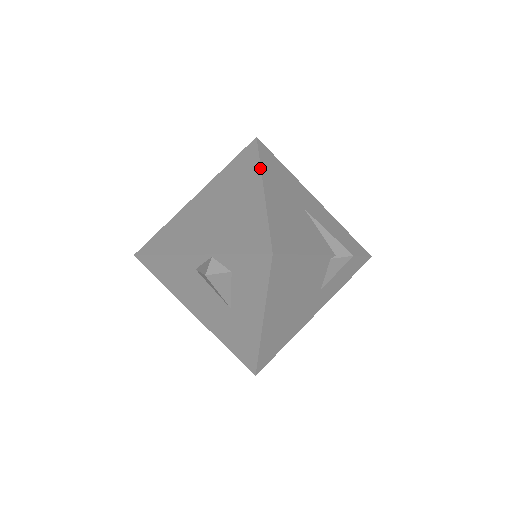
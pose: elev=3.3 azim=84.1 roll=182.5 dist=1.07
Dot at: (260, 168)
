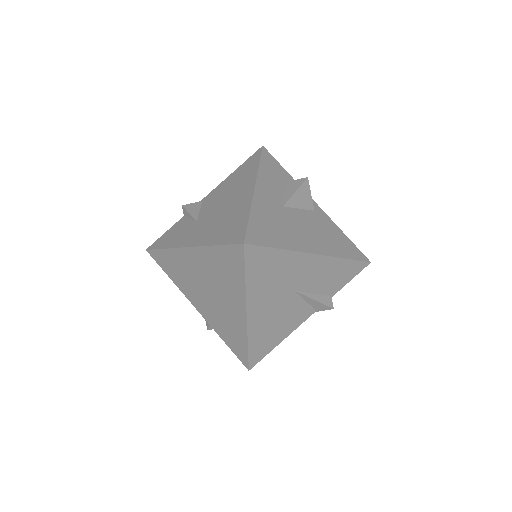
Dot at: (245, 294)
